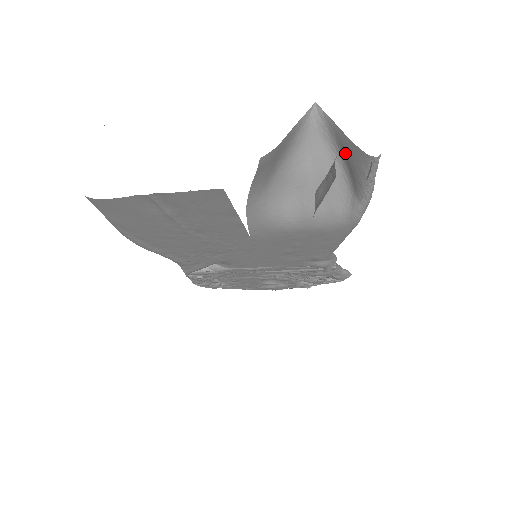
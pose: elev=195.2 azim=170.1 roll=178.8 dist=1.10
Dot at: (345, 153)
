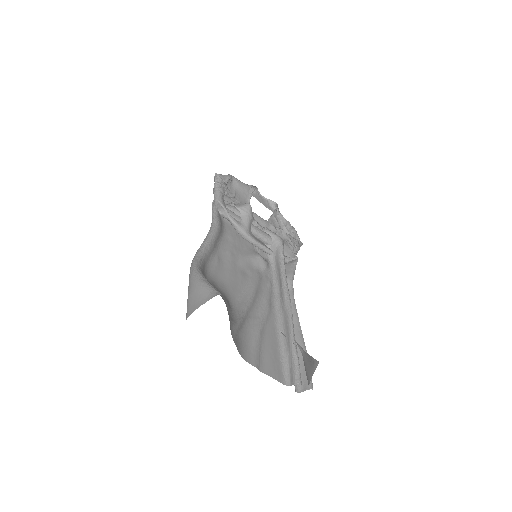
Dot at: (310, 366)
